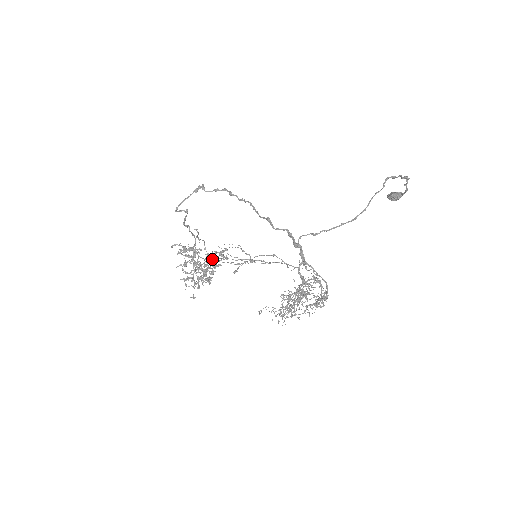
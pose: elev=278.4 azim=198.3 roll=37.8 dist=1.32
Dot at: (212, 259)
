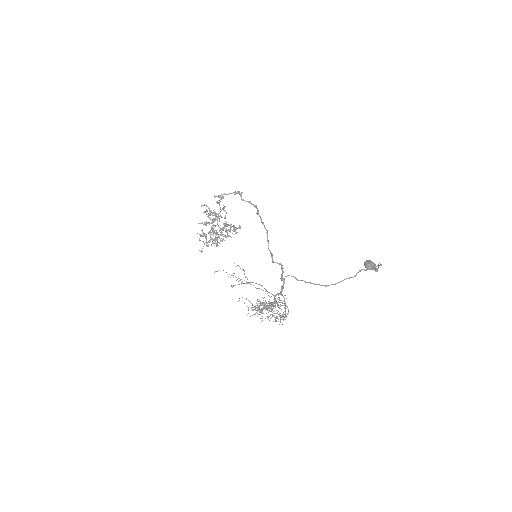
Dot at: (226, 229)
